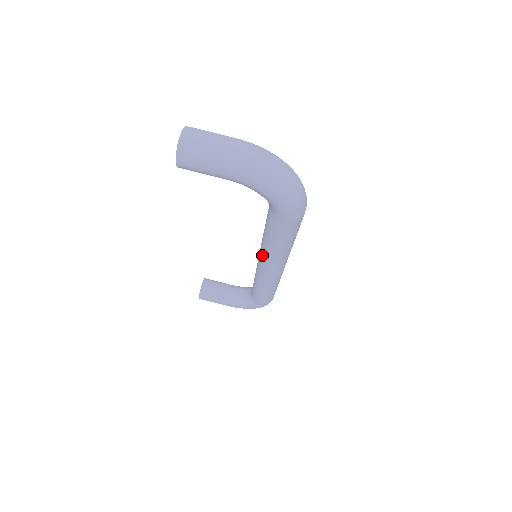
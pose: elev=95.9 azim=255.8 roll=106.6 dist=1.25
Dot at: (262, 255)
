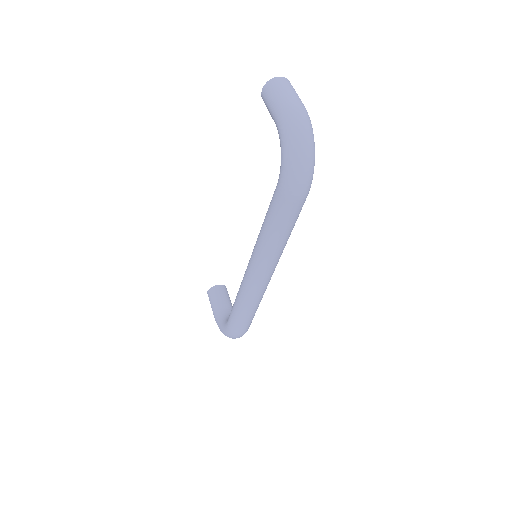
Dot at: occluded
